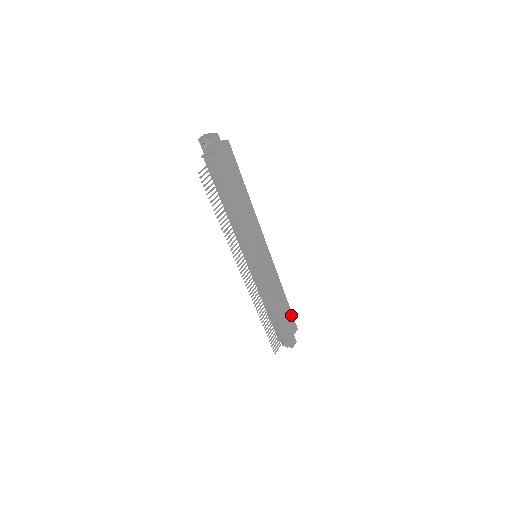
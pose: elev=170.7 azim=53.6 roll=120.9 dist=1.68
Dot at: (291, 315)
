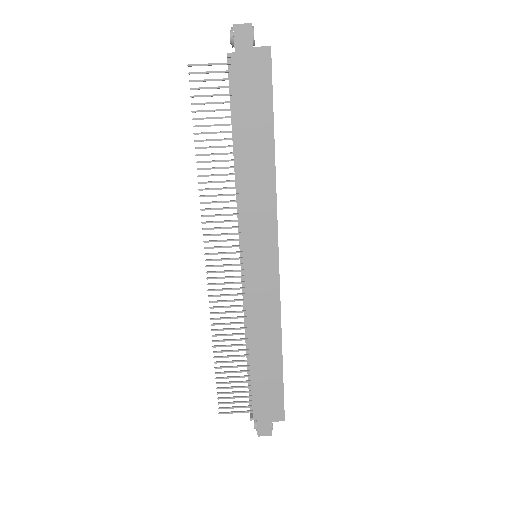
Dot at: (281, 390)
